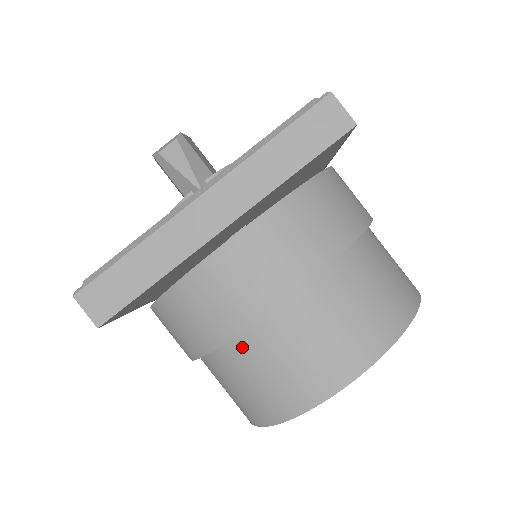
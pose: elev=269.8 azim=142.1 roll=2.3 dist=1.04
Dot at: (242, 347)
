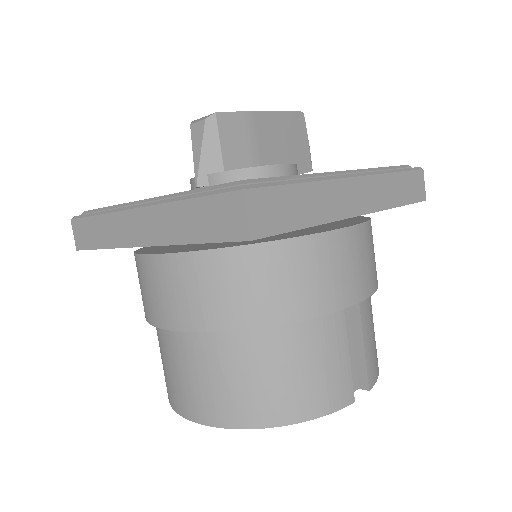
Dot at: (156, 329)
